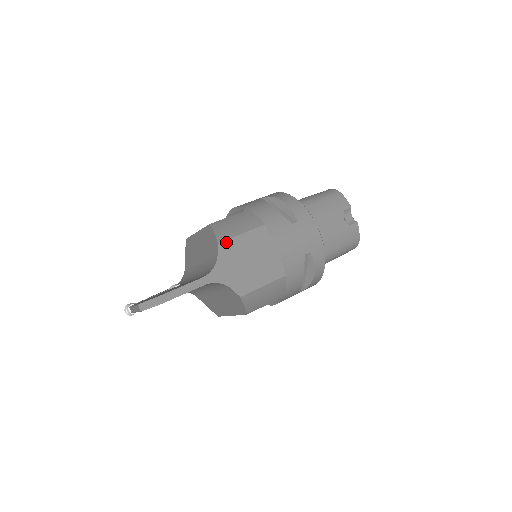
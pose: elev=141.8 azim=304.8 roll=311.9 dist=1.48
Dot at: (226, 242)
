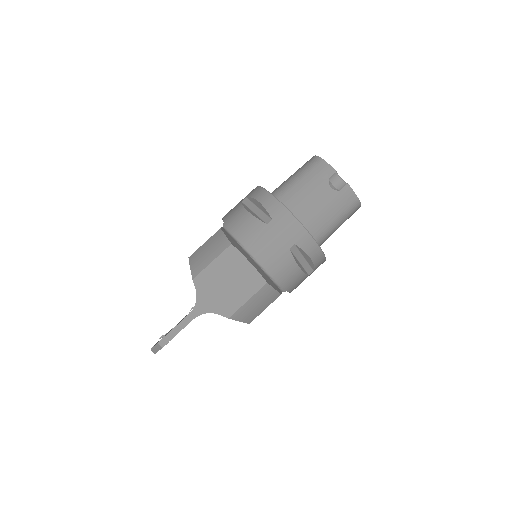
Dot at: (200, 275)
